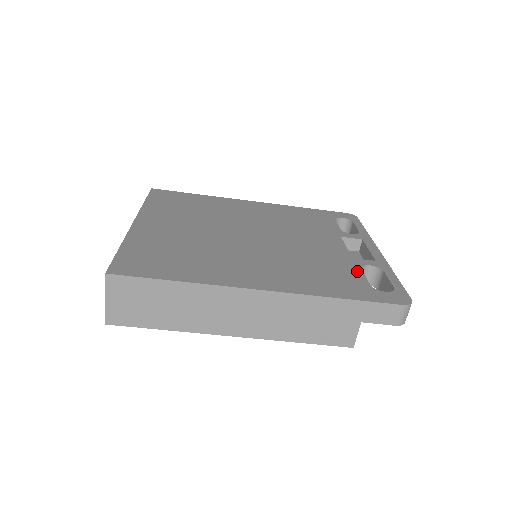
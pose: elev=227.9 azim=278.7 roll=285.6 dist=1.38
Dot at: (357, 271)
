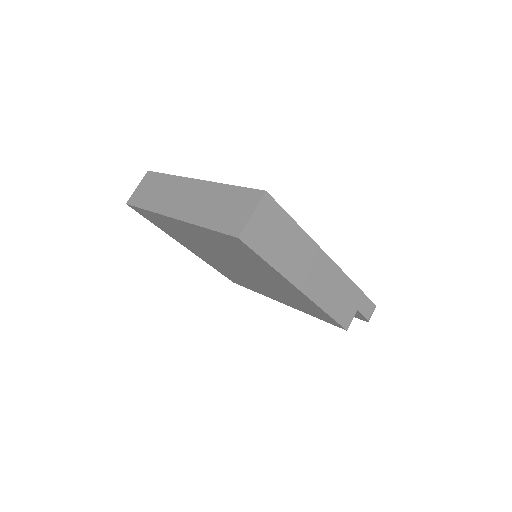
Dot at: occluded
